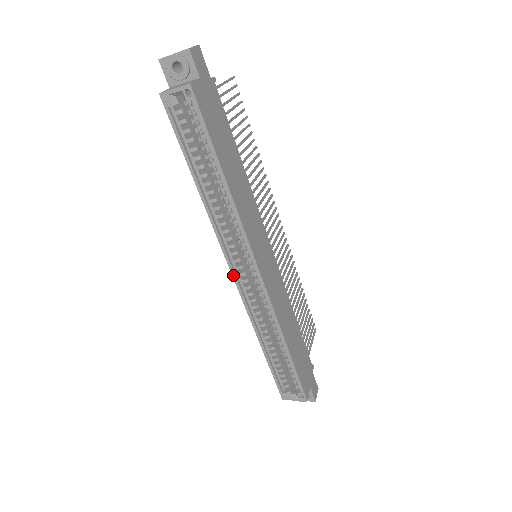
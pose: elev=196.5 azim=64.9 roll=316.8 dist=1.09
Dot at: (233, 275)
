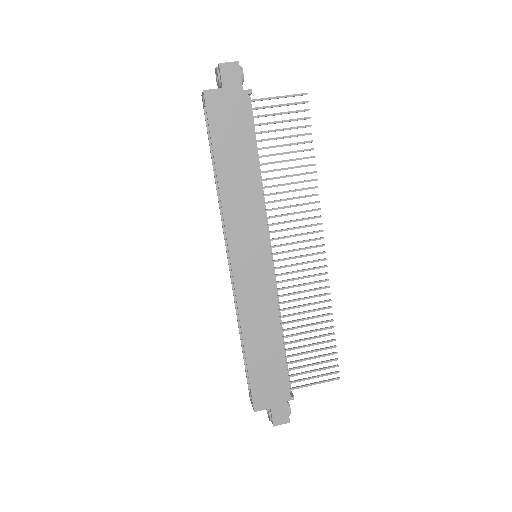
Dot at: (228, 259)
